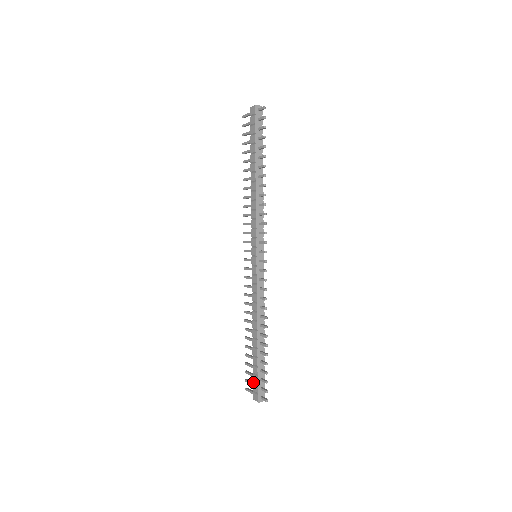
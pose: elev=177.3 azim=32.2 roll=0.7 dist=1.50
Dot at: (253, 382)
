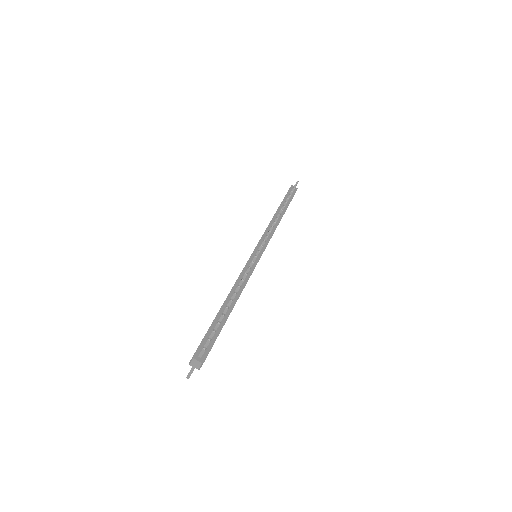
Dot at: occluded
